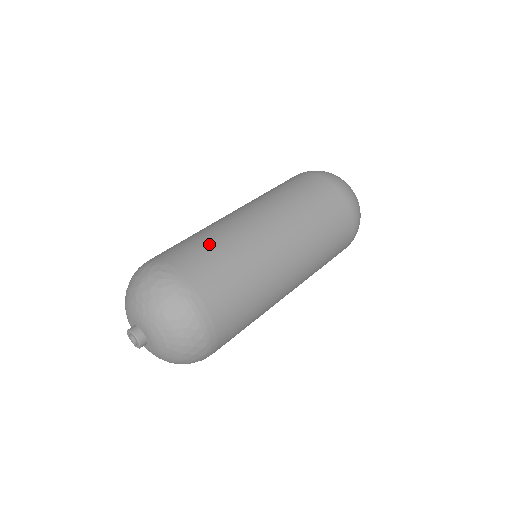
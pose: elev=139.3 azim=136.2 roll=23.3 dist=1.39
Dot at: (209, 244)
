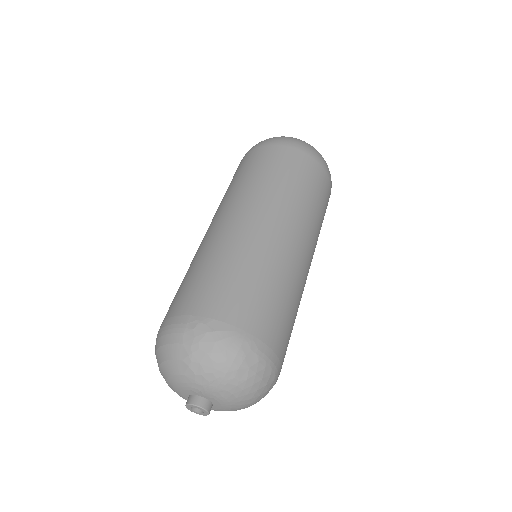
Dot at: (238, 276)
